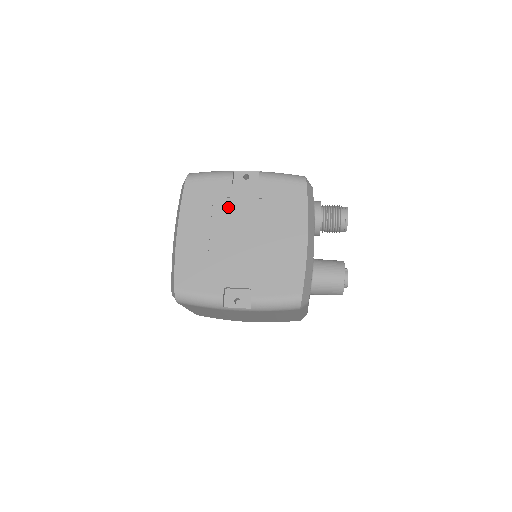
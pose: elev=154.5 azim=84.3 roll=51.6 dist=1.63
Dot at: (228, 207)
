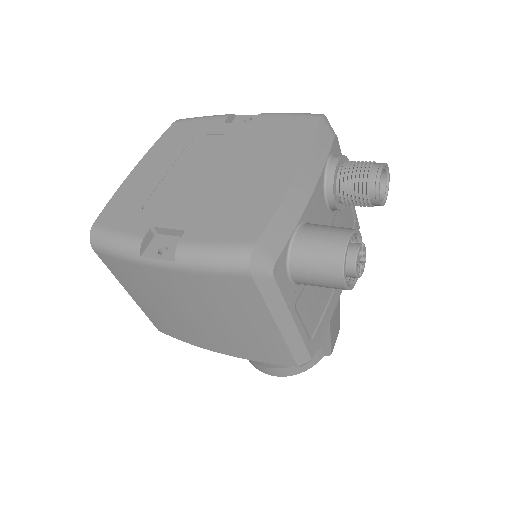
Dot at: (207, 143)
